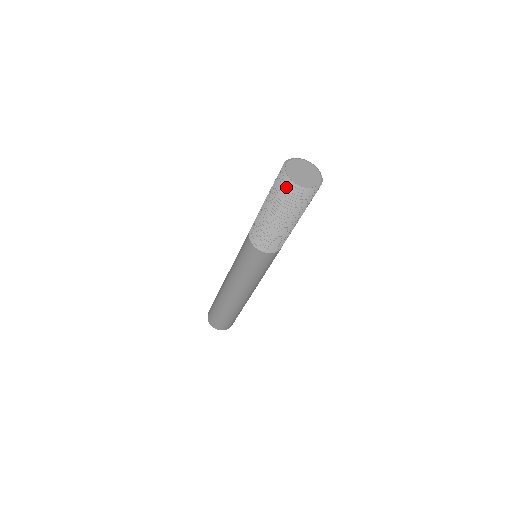
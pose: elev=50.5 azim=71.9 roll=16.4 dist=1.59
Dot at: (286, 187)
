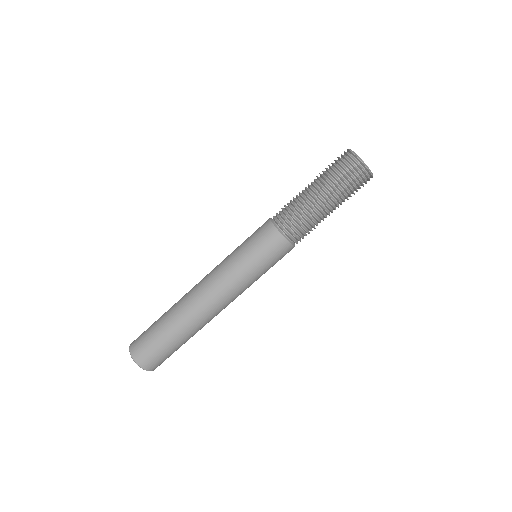
Dot at: (361, 173)
